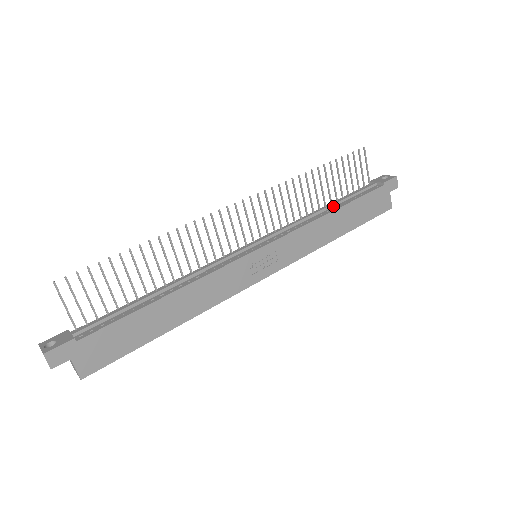
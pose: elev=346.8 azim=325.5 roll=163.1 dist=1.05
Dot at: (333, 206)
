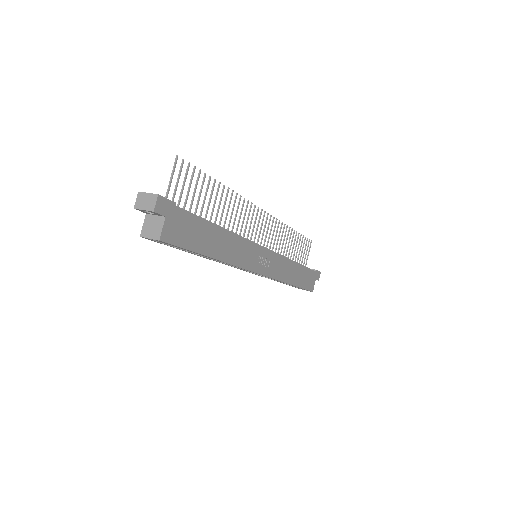
Dot at: occluded
